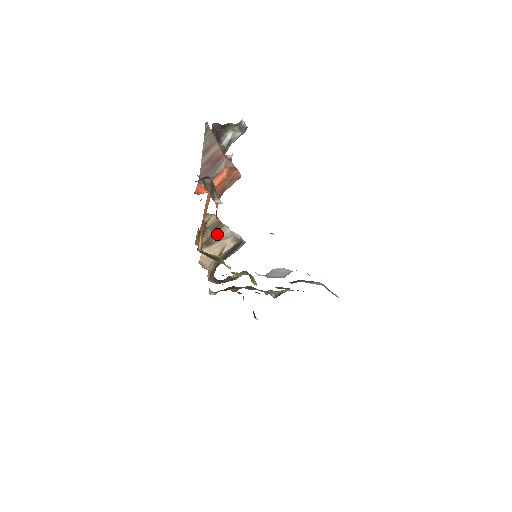
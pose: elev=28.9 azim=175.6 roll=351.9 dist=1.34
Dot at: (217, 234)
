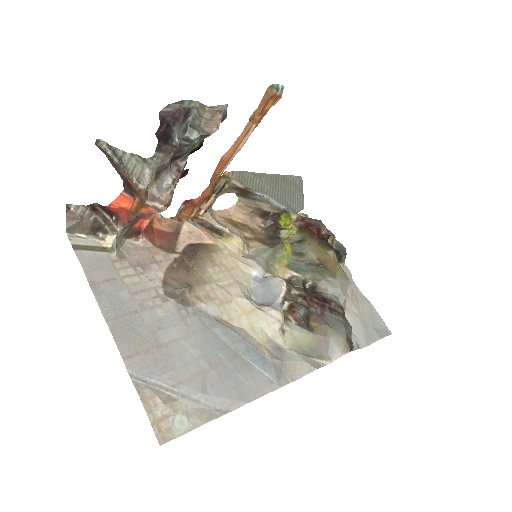
Dot at: (250, 194)
